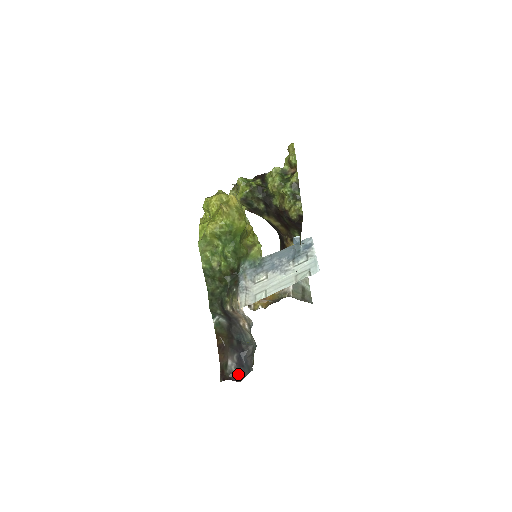
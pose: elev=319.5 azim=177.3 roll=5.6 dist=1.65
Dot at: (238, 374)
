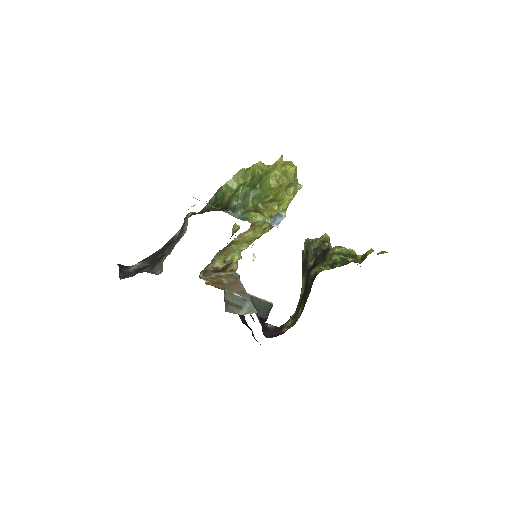
Dot at: (128, 274)
